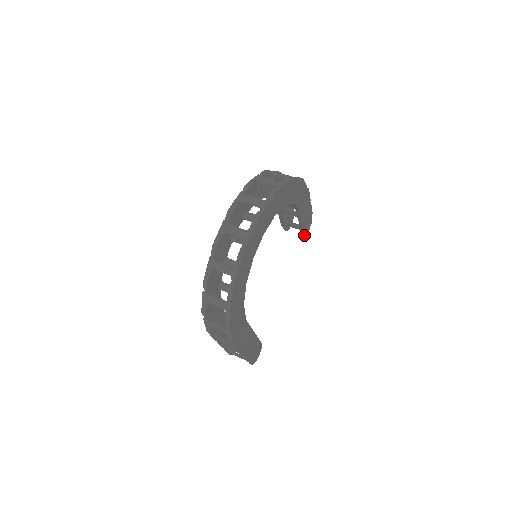
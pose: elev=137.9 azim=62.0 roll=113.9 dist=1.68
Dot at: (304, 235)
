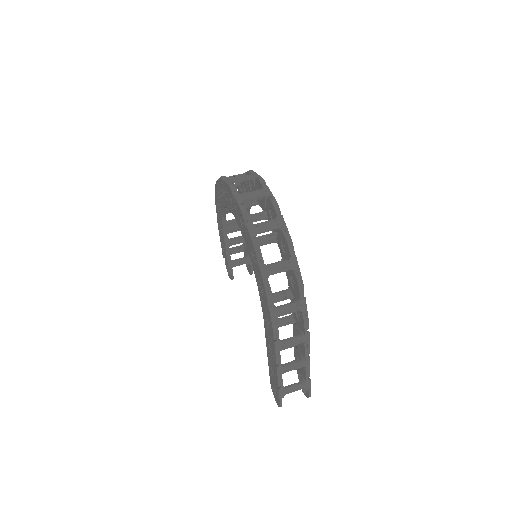
Dot at: occluded
